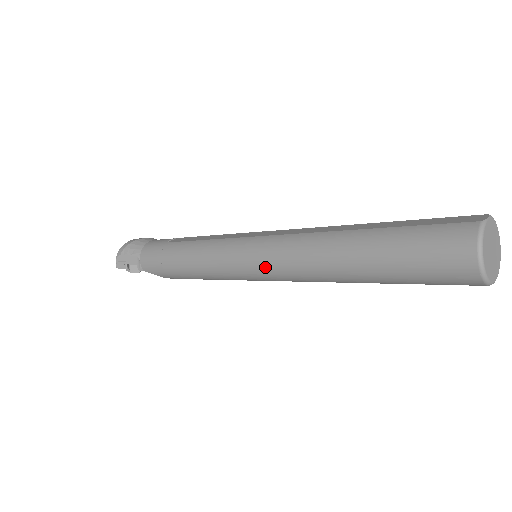
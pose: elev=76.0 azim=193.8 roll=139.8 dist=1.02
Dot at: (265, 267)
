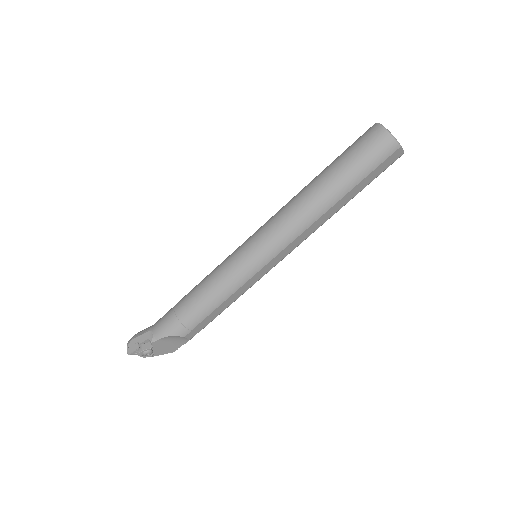
Dot at: (266, 237)
